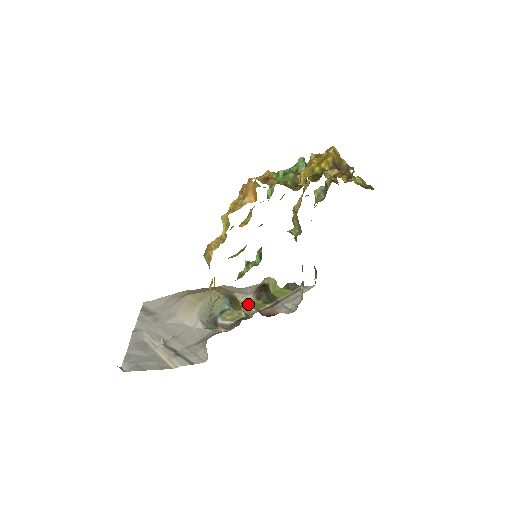
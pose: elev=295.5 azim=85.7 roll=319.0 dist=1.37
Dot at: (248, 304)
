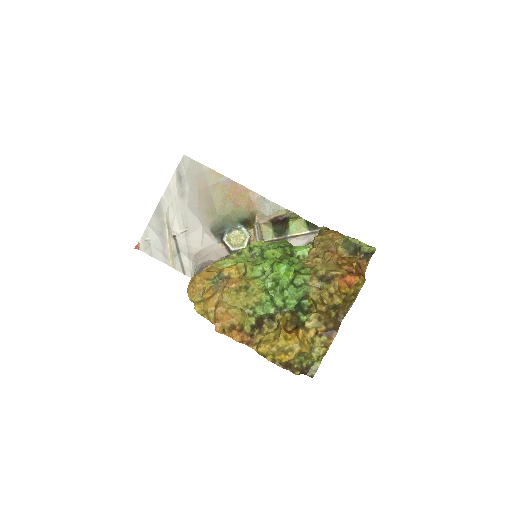
Dot at: (262, 224)
